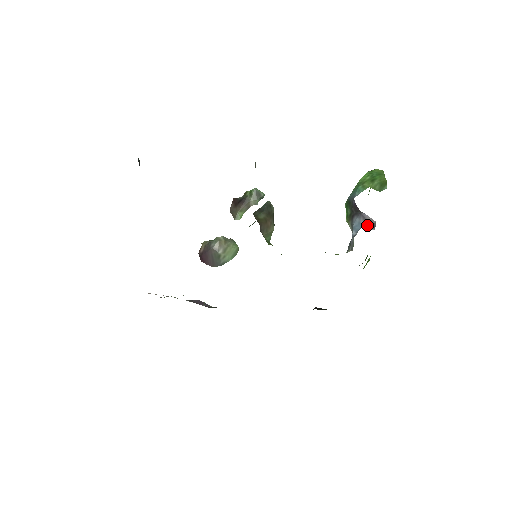
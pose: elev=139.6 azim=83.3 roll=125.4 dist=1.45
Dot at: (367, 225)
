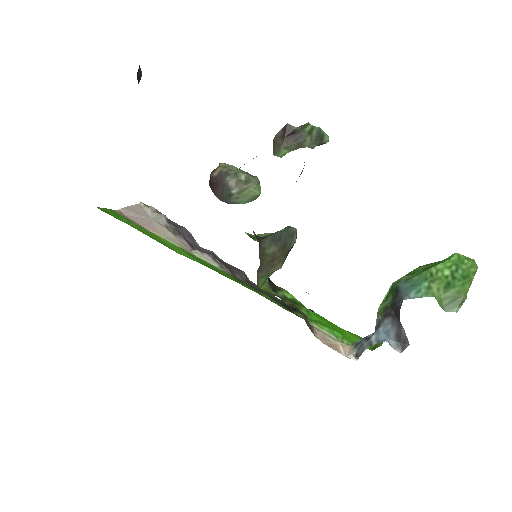
Dot at: (396, 340)
